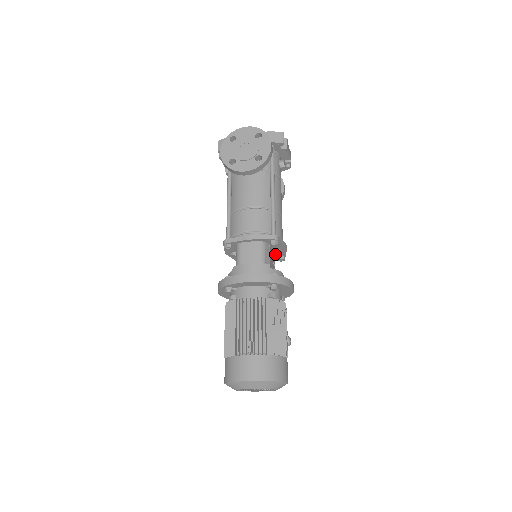
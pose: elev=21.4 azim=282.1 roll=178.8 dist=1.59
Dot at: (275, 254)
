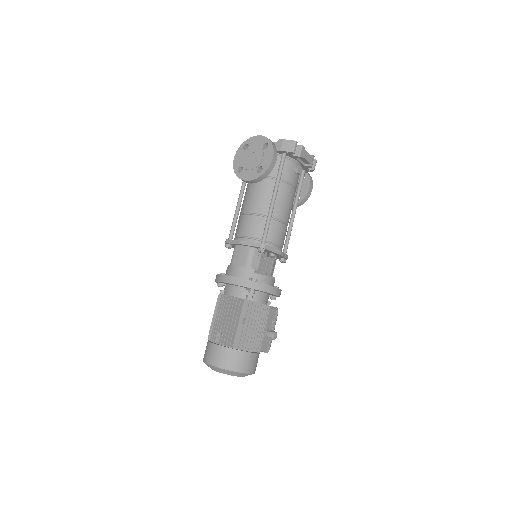
Dot at: (276, 256)
